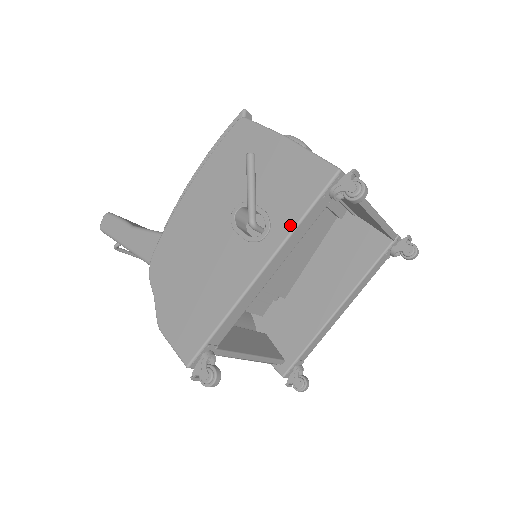
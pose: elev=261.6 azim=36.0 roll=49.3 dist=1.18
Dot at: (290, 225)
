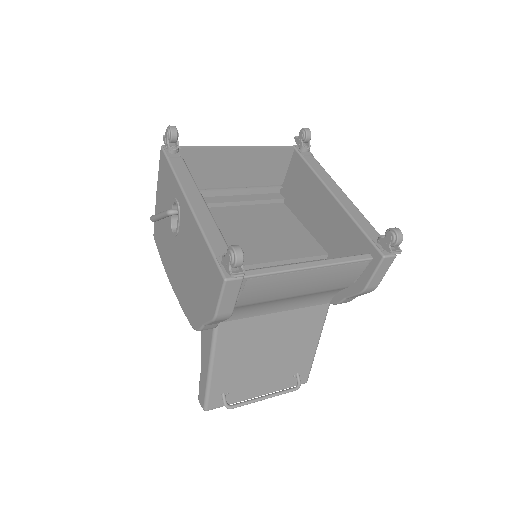
Dot at: (174, 180)
